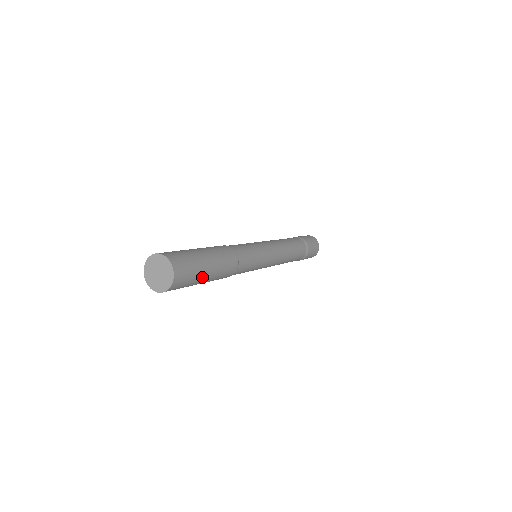
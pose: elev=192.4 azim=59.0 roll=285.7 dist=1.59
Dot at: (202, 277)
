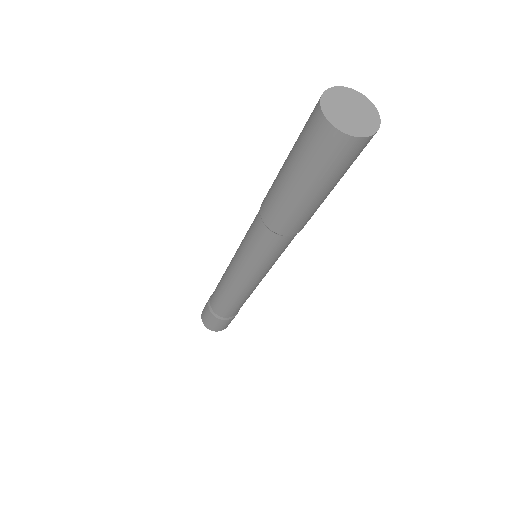
Dot at: occluded
